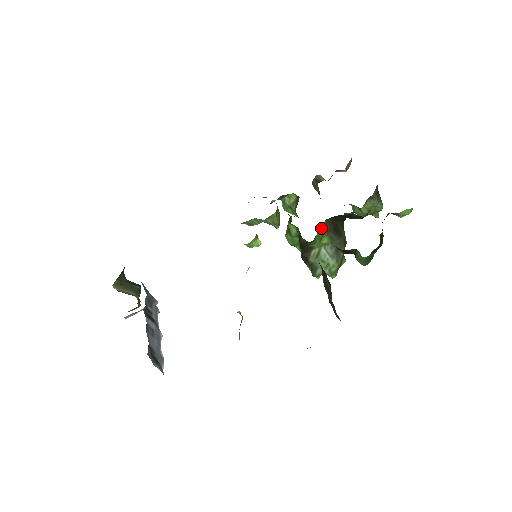
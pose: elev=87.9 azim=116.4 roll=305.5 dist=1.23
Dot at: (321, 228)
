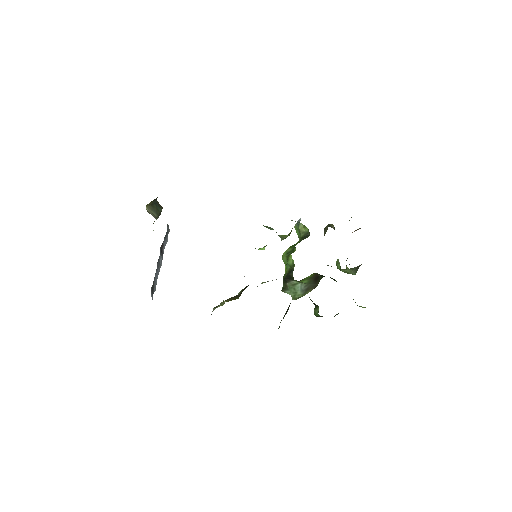
Dot at: (308, 276)
